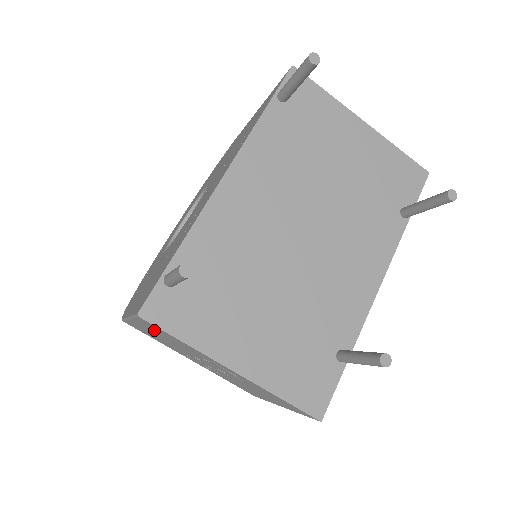
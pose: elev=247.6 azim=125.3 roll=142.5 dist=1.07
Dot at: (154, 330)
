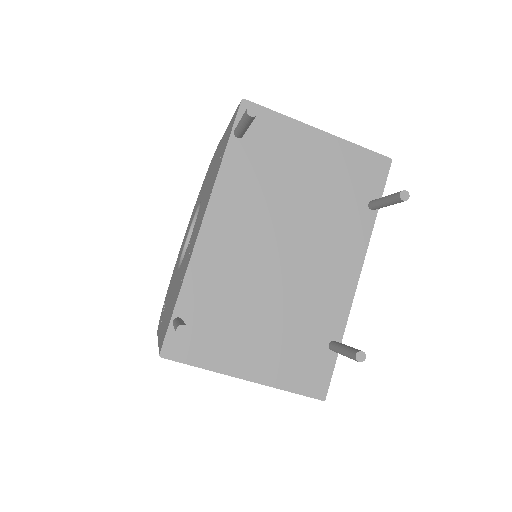
Dot at: occluded
